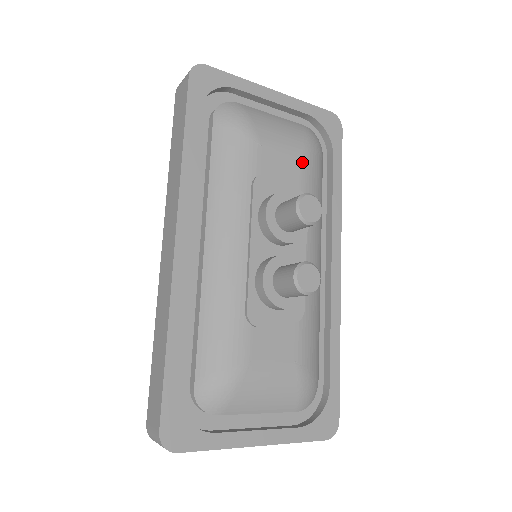
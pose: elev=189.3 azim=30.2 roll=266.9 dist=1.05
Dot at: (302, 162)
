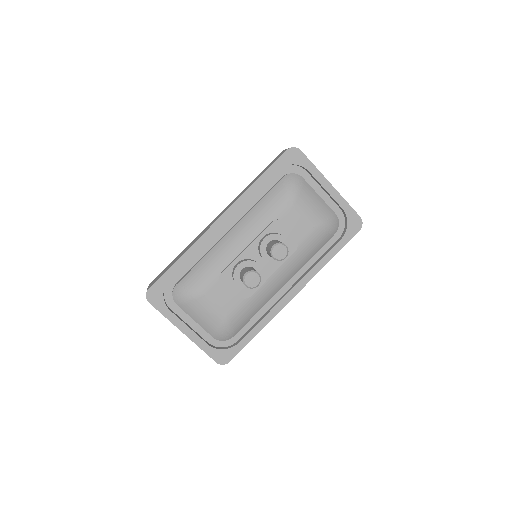
Dot at: (311, 230)
